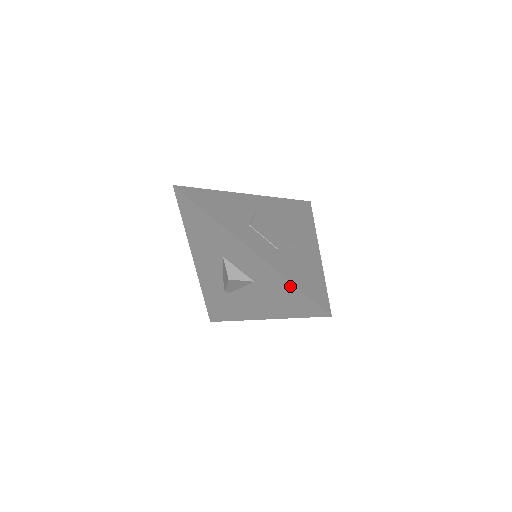
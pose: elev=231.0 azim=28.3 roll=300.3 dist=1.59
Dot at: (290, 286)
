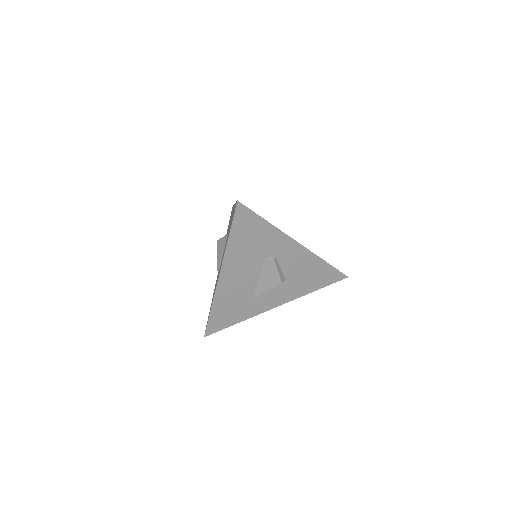
Dot at: occluded
